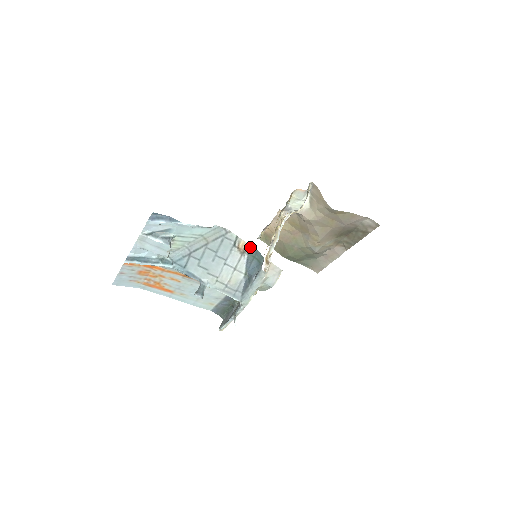
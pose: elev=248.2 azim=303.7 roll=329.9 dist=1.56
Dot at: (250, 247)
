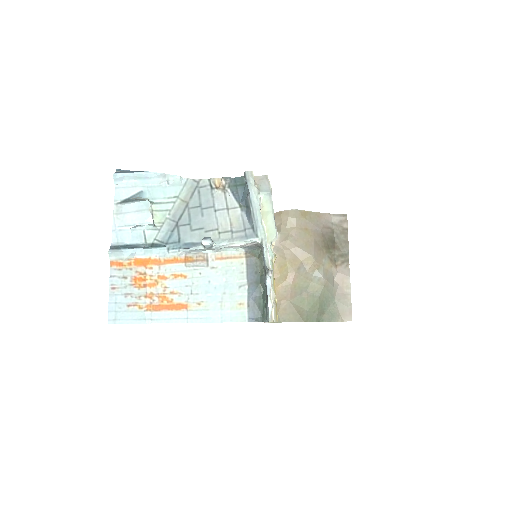
Dot at: (226, 178)
